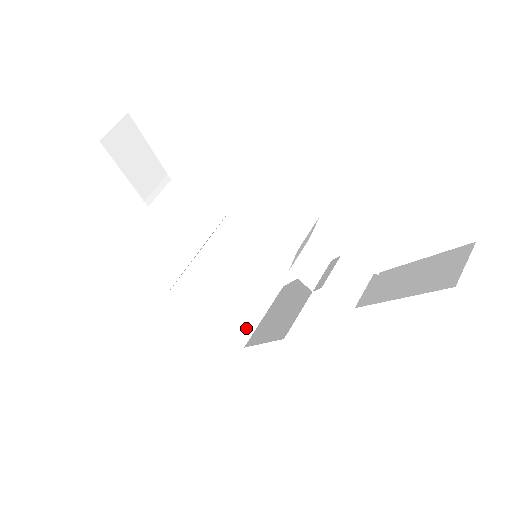
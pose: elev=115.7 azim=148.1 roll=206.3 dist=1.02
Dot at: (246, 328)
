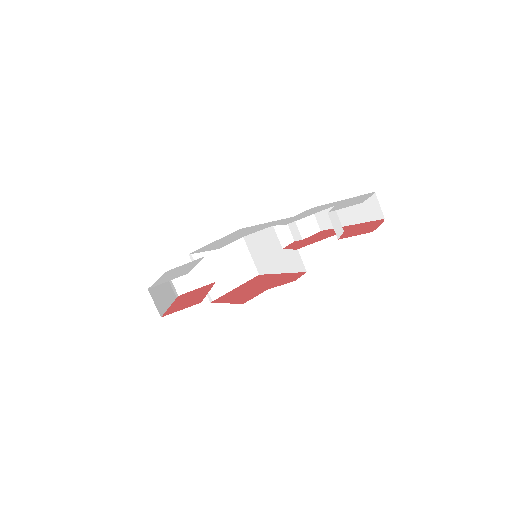
Dot at: (250, 267)
